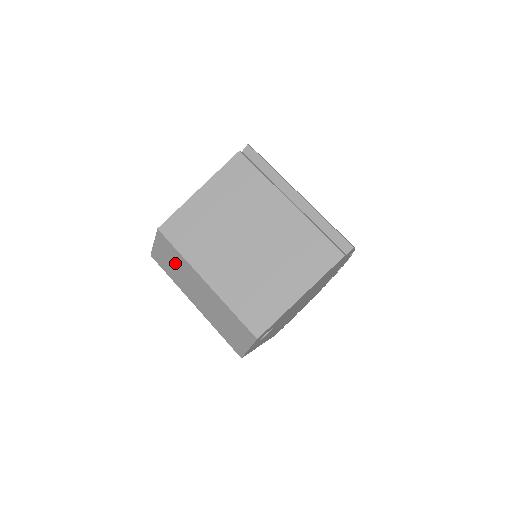
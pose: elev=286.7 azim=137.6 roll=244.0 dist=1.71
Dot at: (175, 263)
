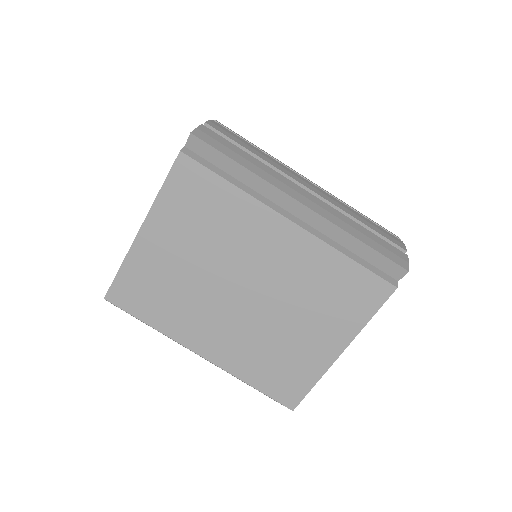
Dot at: occluded
